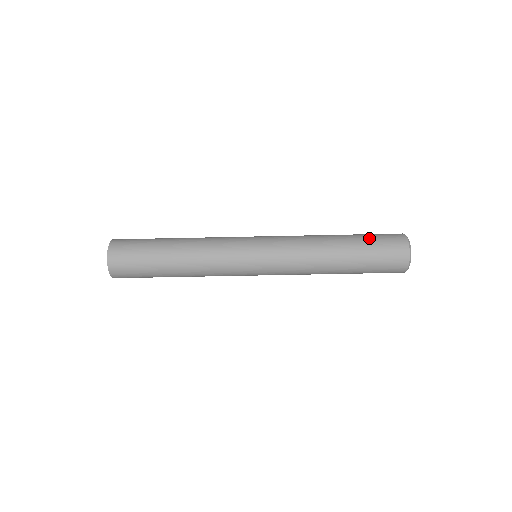
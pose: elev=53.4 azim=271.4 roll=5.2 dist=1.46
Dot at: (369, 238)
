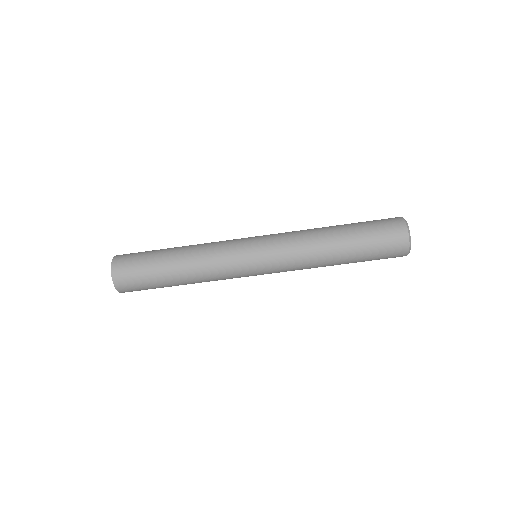
Dot at: (369, 235)
